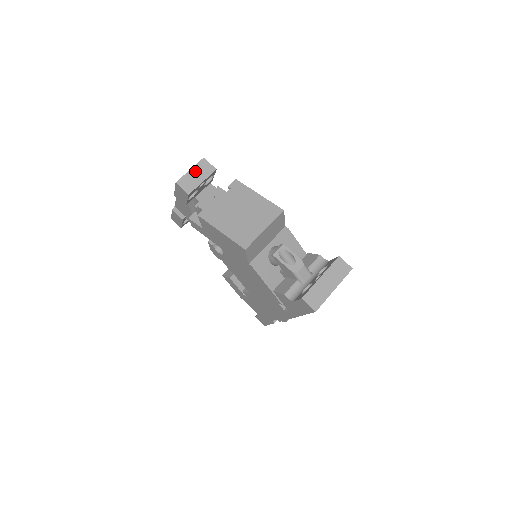
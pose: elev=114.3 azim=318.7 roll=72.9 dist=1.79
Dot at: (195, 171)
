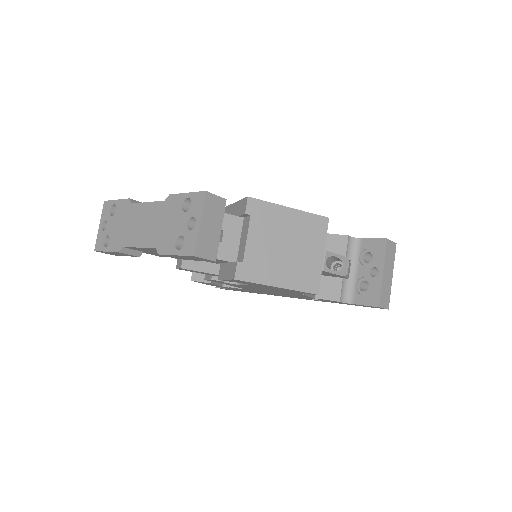
Dot at: (206, 221)
